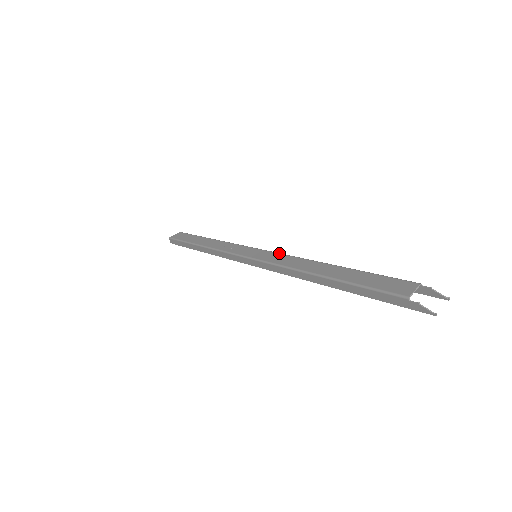
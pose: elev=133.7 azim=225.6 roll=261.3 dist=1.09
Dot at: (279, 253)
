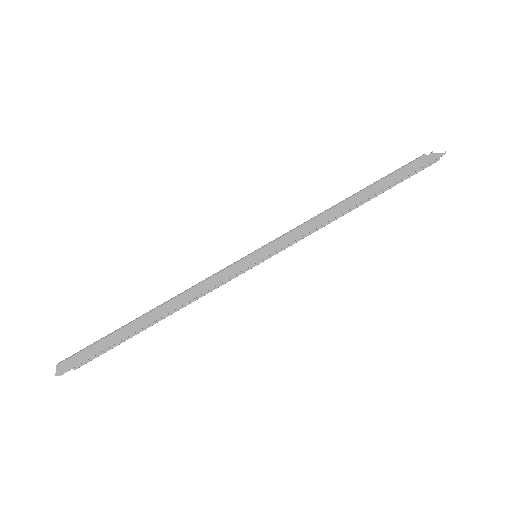
Dot at: occluded
